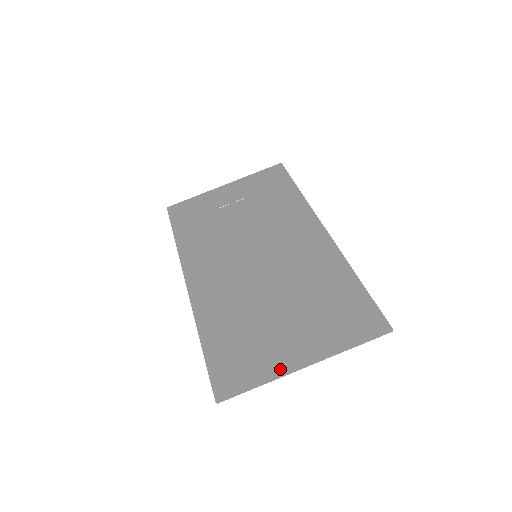
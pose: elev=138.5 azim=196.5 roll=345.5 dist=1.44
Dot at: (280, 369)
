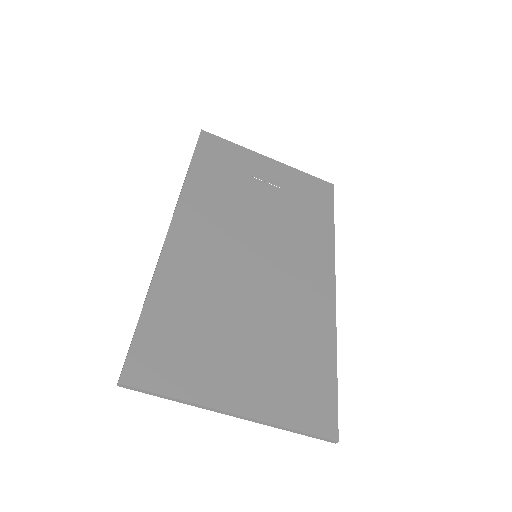
Dot at: (208, 399)
